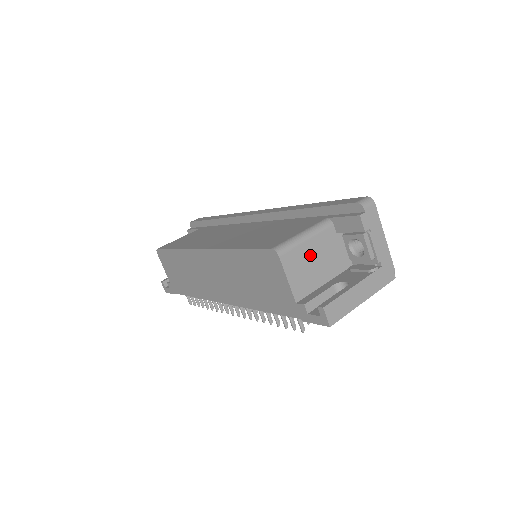
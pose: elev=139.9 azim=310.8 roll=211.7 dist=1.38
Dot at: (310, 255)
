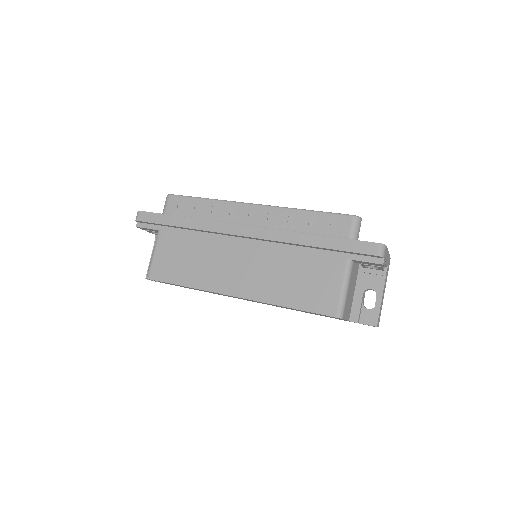
Dot at: (349, 293)
